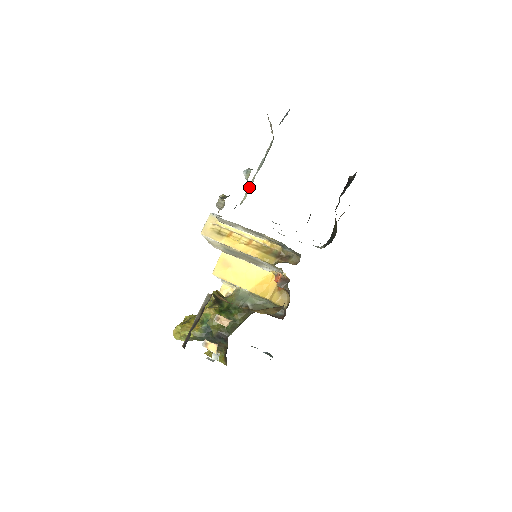
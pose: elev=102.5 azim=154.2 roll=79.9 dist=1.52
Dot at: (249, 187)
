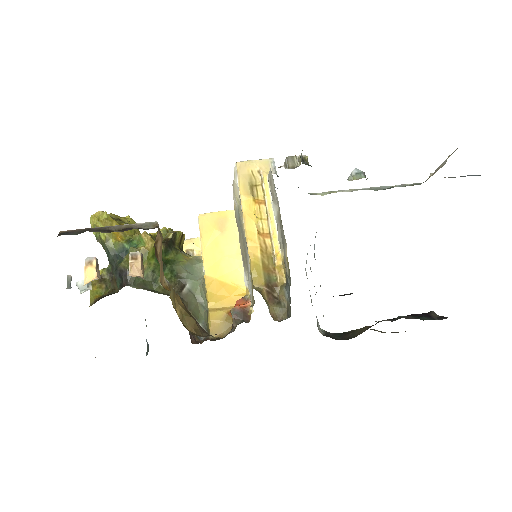
Dot at: (340, 191)
